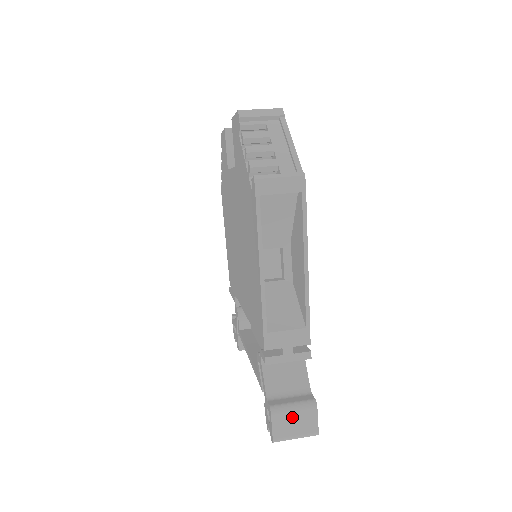
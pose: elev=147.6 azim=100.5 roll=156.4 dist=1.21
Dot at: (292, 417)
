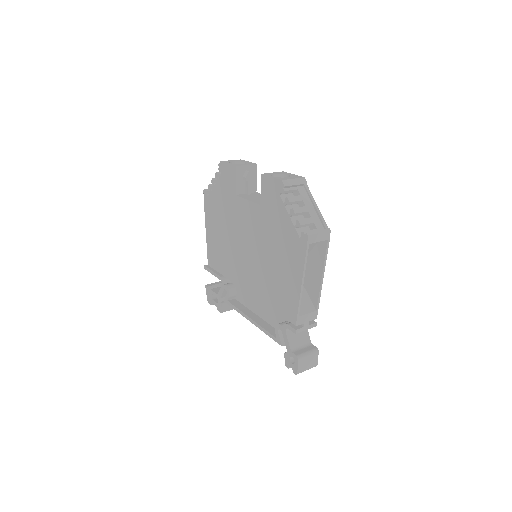
Dot at: (307, 359)
